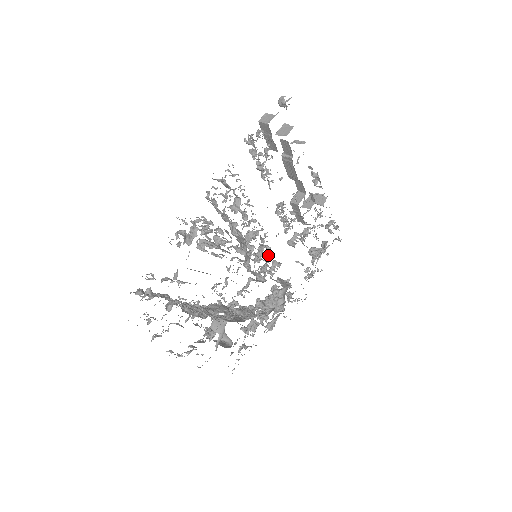
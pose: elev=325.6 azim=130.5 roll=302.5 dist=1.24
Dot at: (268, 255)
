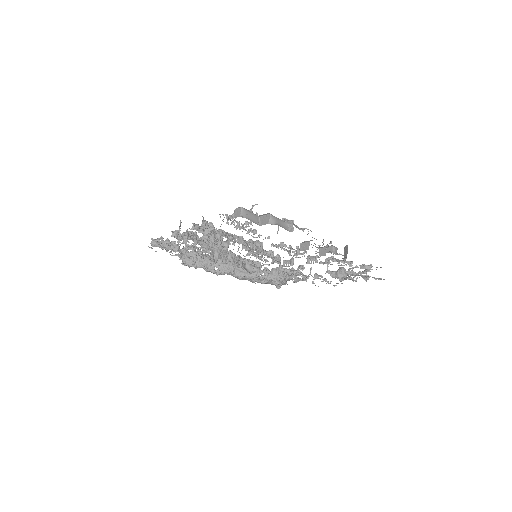
Dot at: (275, 258)
